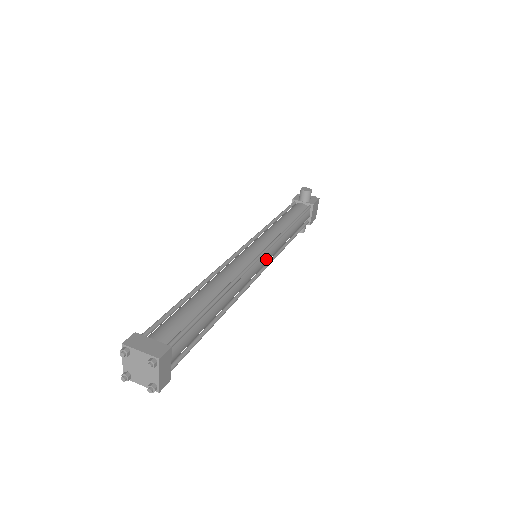
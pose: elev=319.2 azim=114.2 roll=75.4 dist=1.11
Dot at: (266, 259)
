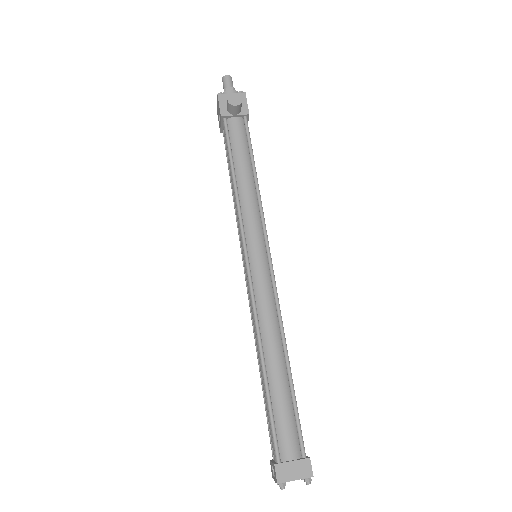
Dot at: occluded
